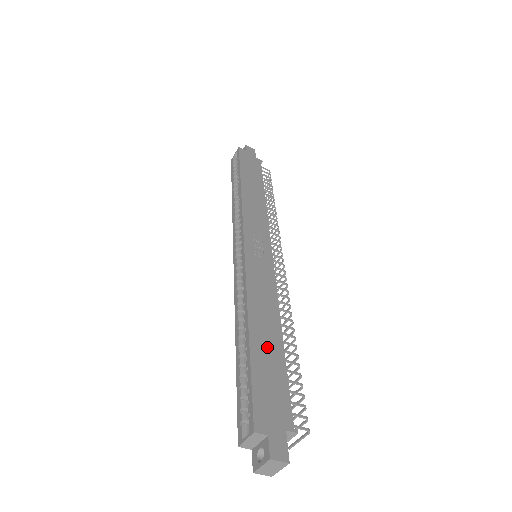
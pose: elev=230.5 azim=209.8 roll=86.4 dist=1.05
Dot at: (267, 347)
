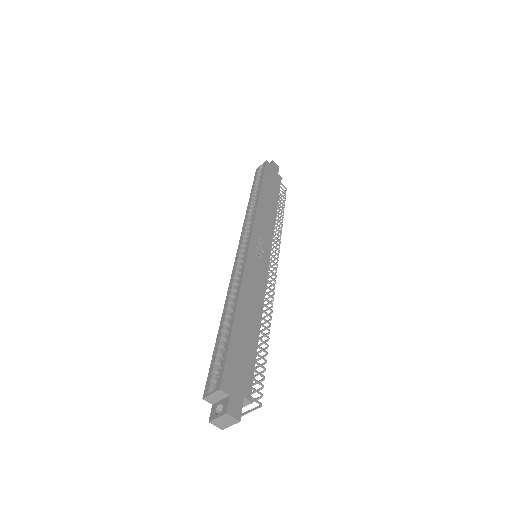
Dot at: (246, 330)
